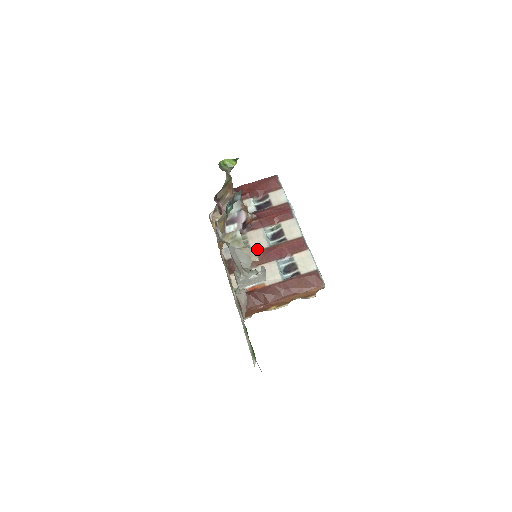
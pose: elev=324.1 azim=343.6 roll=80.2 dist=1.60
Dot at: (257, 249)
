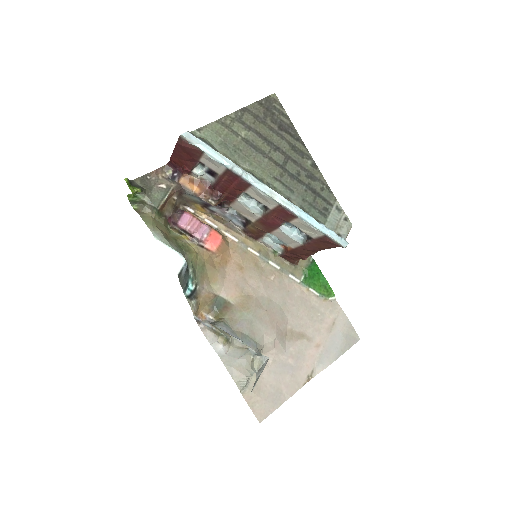
Dot at: (254, 220)
